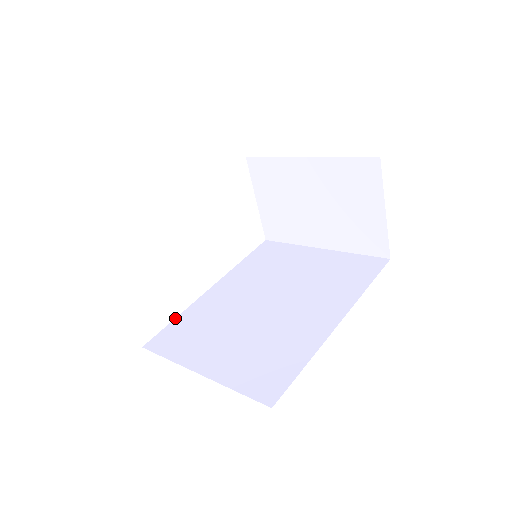
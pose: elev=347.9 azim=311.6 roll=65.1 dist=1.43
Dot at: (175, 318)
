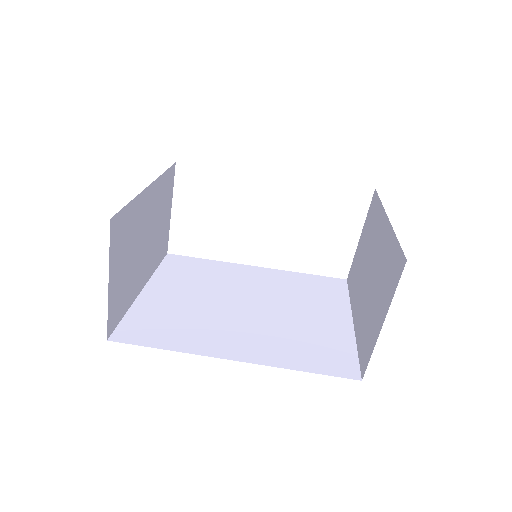
Dot at: (207, 259)
